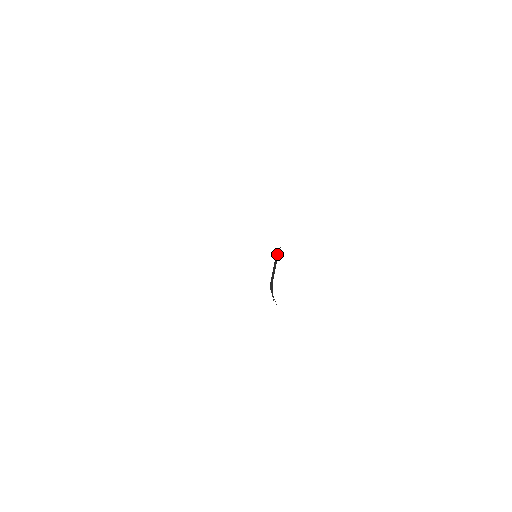
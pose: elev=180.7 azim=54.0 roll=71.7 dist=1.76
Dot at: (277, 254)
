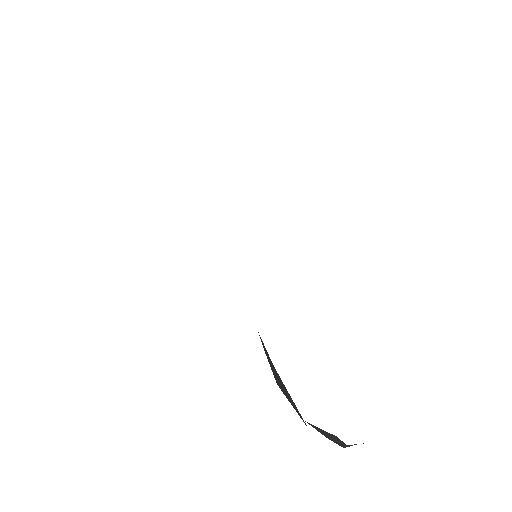
Dot at: occluded
